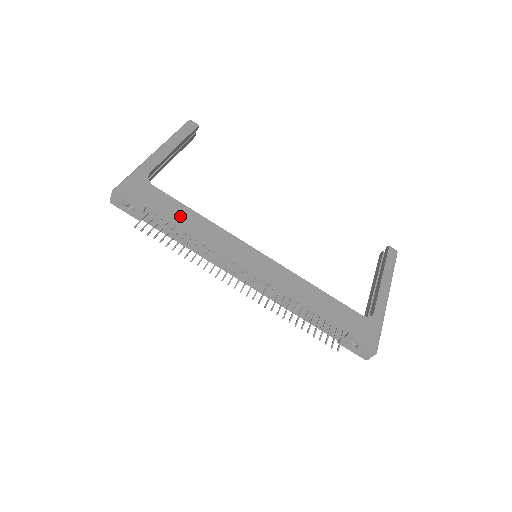
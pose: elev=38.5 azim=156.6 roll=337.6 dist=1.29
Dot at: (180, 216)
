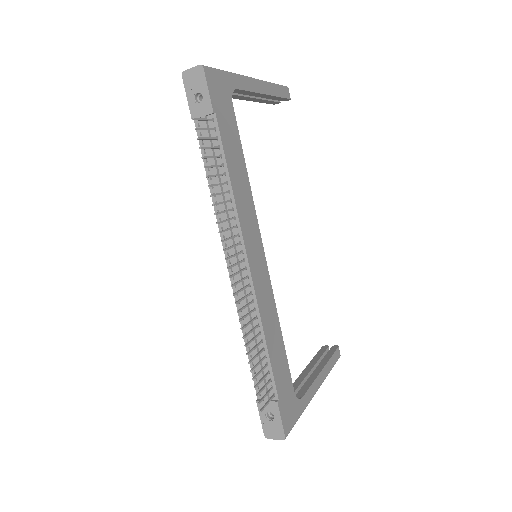
Dot at: (233, 154)
